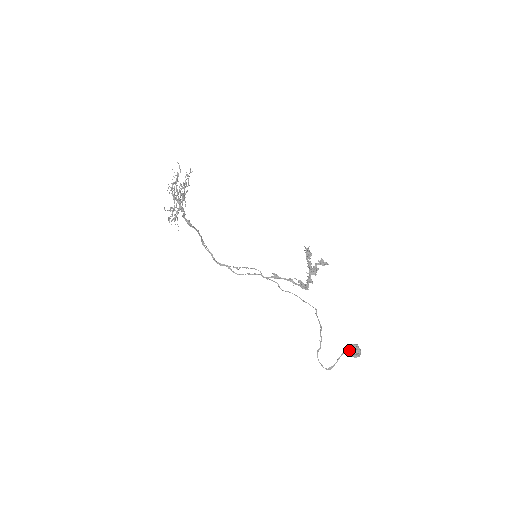
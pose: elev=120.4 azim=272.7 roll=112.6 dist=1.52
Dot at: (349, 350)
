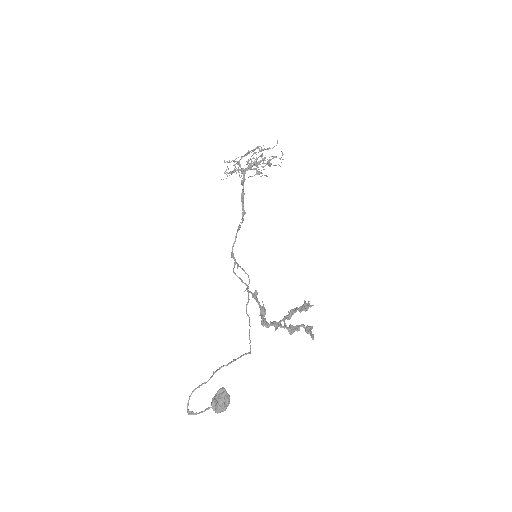
Dot at: occluded
